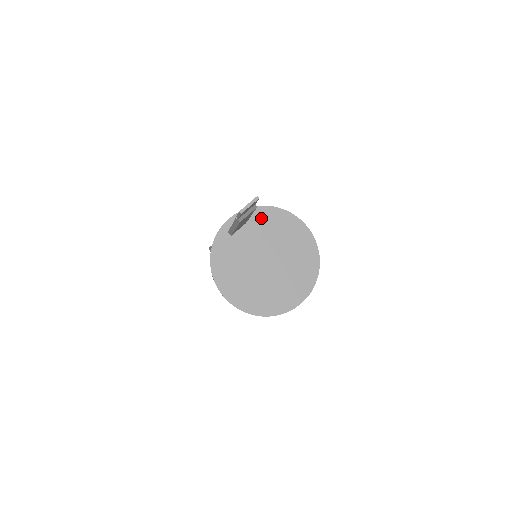
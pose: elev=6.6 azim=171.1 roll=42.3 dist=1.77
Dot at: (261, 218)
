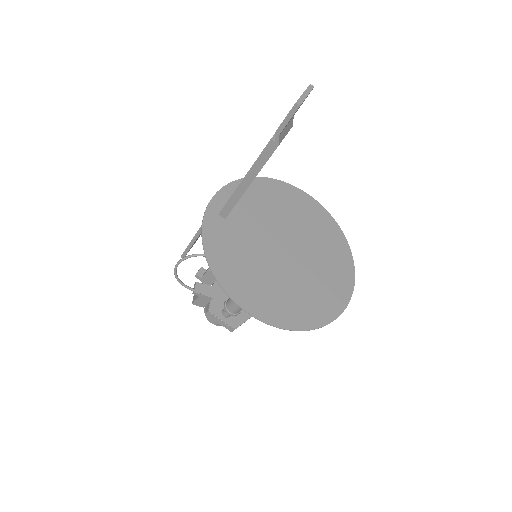
Dot at: (256, 192)
